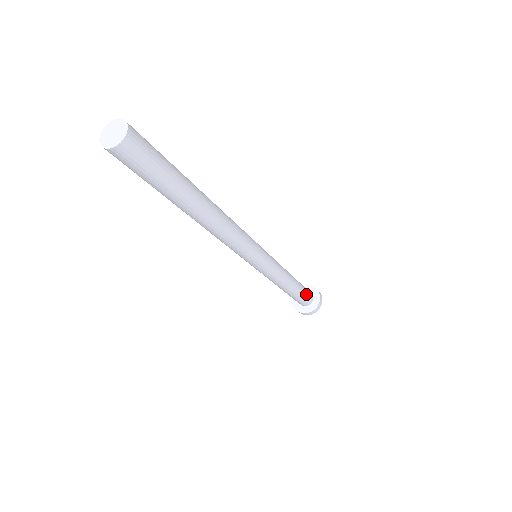
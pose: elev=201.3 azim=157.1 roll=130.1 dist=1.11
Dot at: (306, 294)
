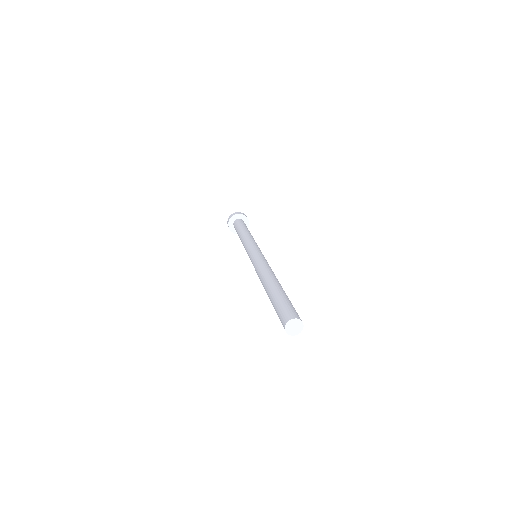
Dot at: occluded
